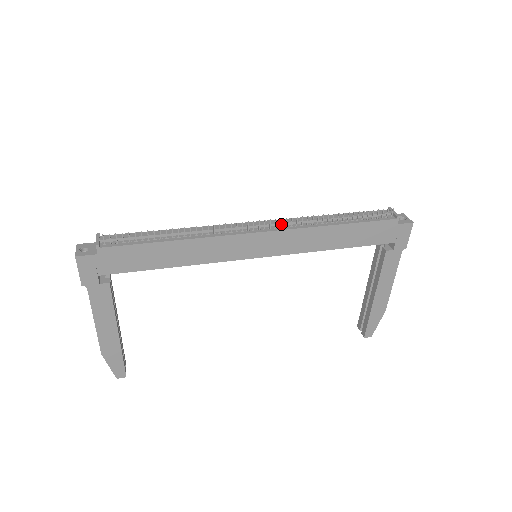
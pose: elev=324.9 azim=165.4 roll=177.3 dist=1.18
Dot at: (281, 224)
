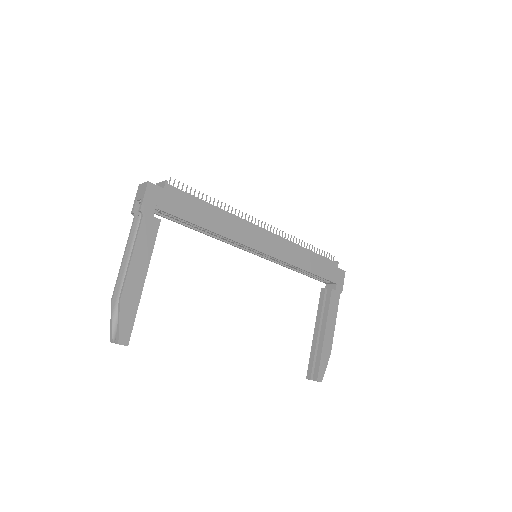
Dot at: occluded
